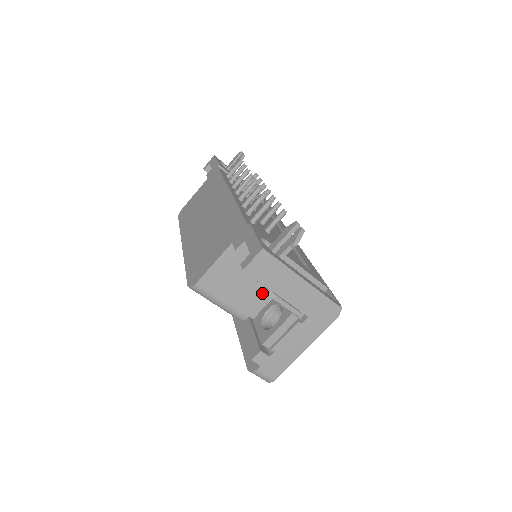
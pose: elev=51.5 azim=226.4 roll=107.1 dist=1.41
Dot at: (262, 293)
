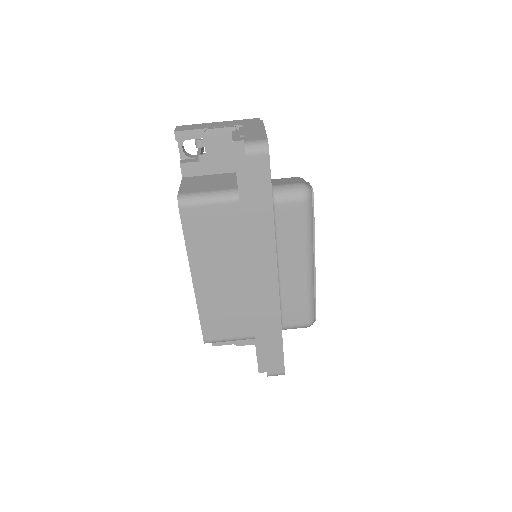
Dot at: (231, 180)
